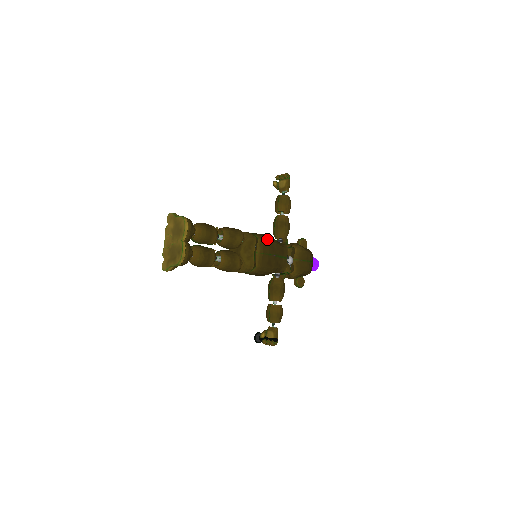
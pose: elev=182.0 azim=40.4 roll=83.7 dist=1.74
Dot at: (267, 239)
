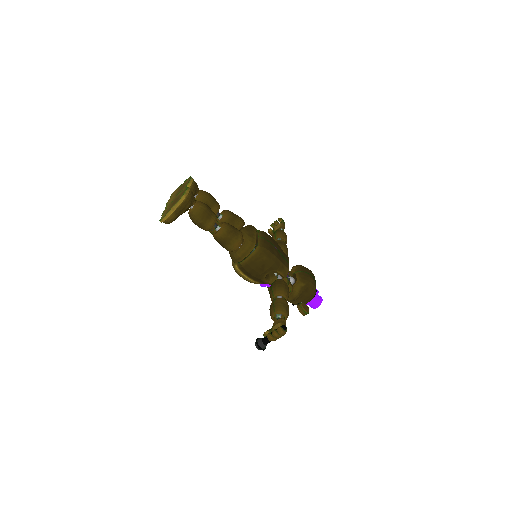
Dot at: occluded
